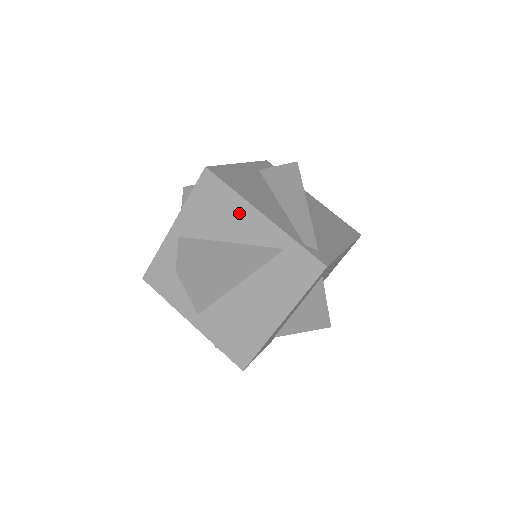
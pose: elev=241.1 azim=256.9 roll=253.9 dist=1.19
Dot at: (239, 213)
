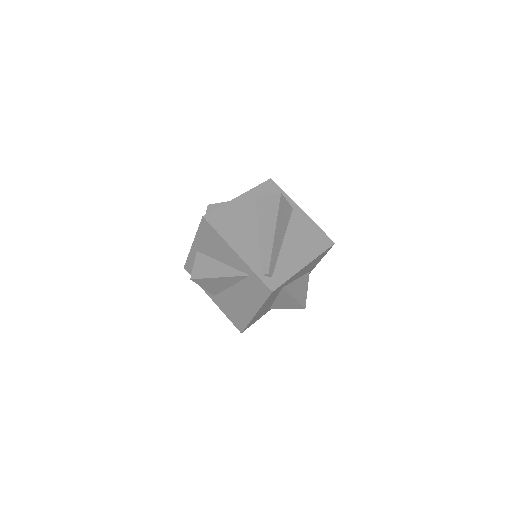
Dot at: (224, 248)
